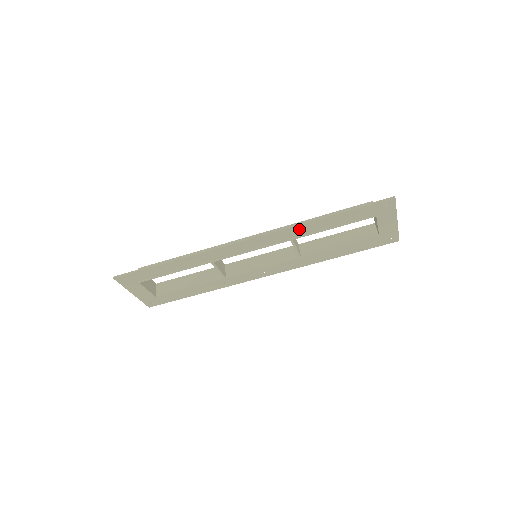
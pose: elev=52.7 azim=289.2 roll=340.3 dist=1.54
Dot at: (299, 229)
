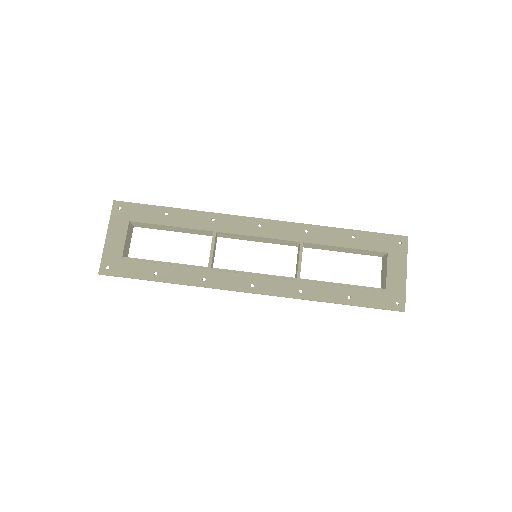
Dot at: (314, 231)
